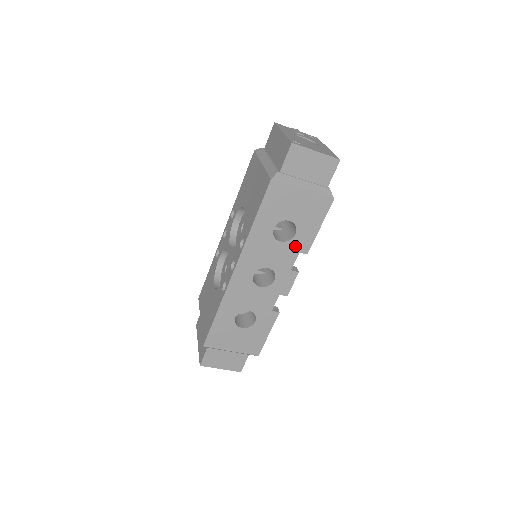
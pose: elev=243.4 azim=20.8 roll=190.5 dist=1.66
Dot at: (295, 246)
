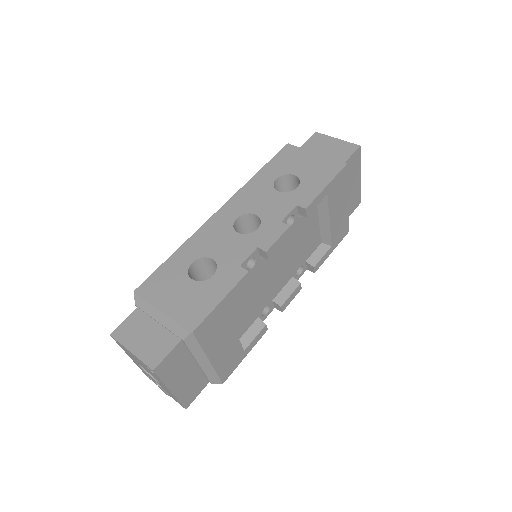
Dot at: (294, 199)
